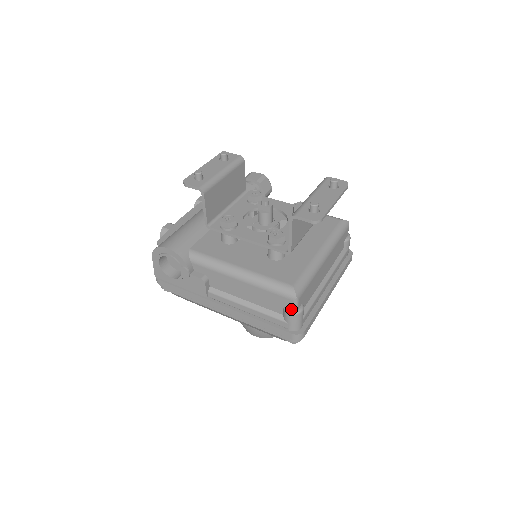
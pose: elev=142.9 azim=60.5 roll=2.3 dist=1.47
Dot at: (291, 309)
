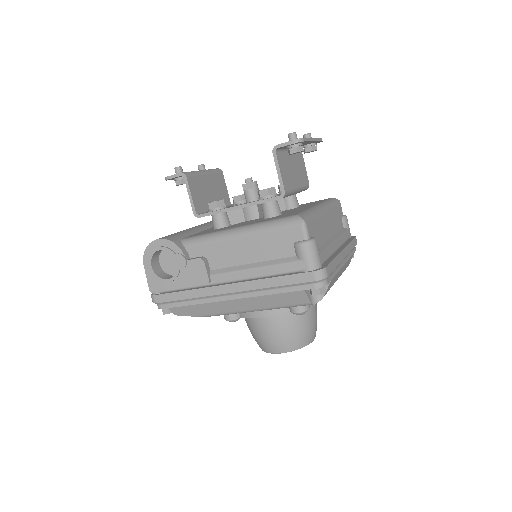
Dot at: (302, 240)
